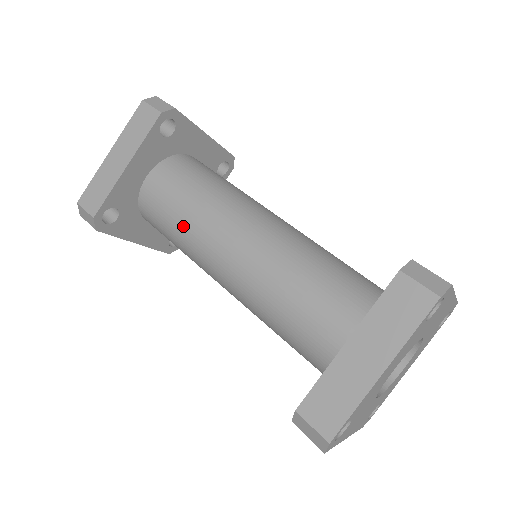
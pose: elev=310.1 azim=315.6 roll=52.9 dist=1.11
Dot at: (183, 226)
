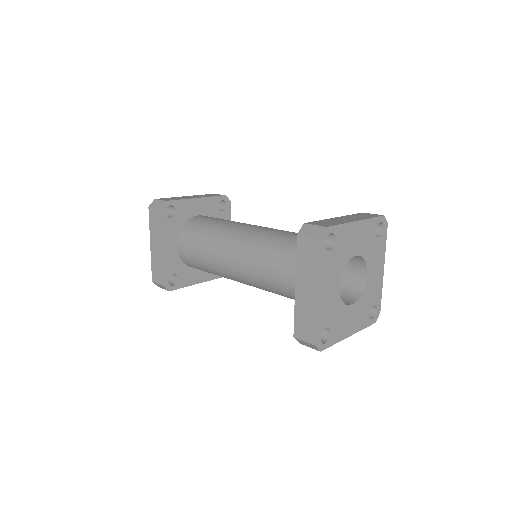
Dot at: (220, 224)
